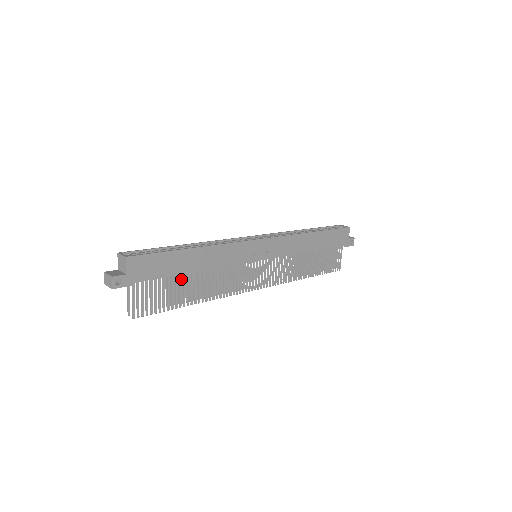
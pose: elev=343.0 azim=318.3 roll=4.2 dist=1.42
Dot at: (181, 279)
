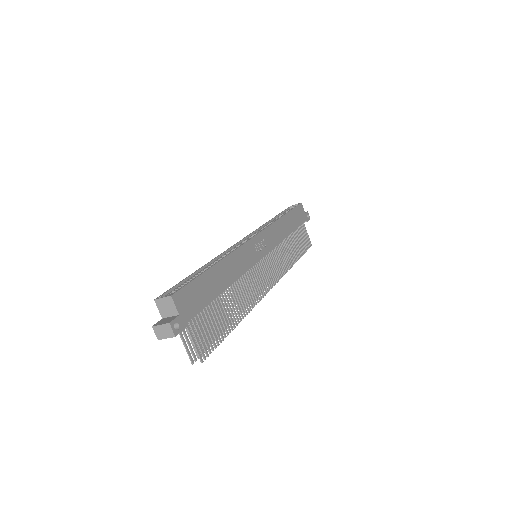
Dot at: (219, 302)
